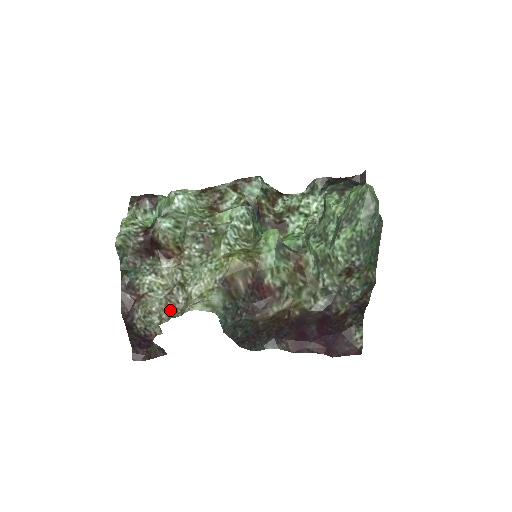
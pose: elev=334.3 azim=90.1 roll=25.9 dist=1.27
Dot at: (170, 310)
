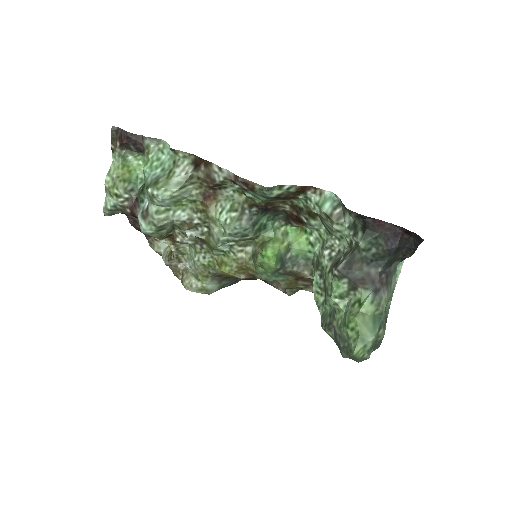
Dot at: (173, 267)
